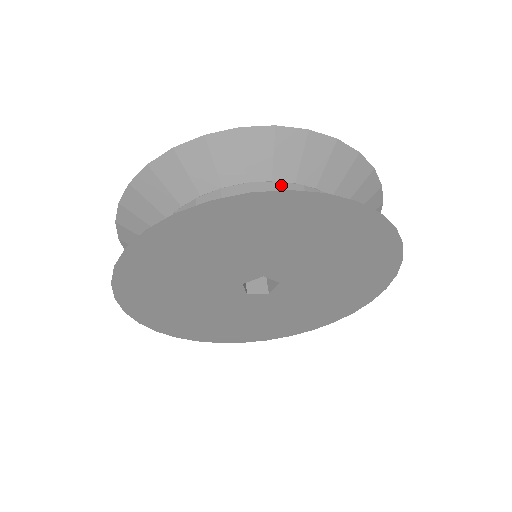
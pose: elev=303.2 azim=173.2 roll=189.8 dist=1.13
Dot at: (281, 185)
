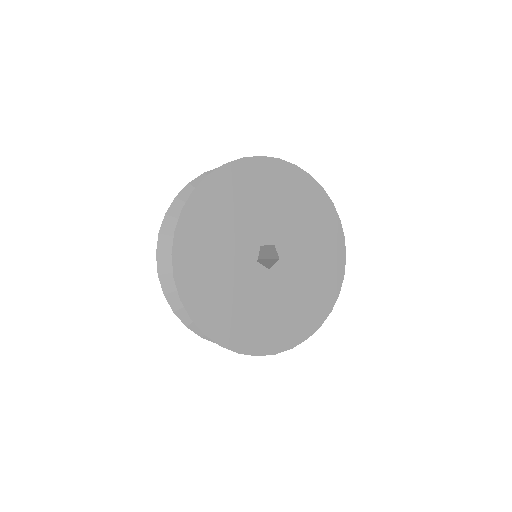
Dot at: occluded
